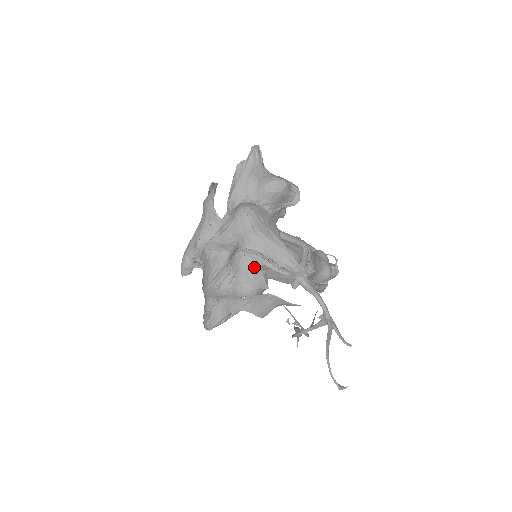
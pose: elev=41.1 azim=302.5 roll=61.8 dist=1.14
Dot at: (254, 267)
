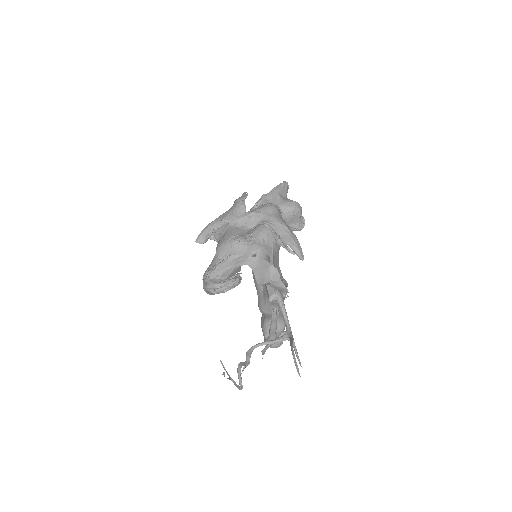
Dot at: (270, 238)
